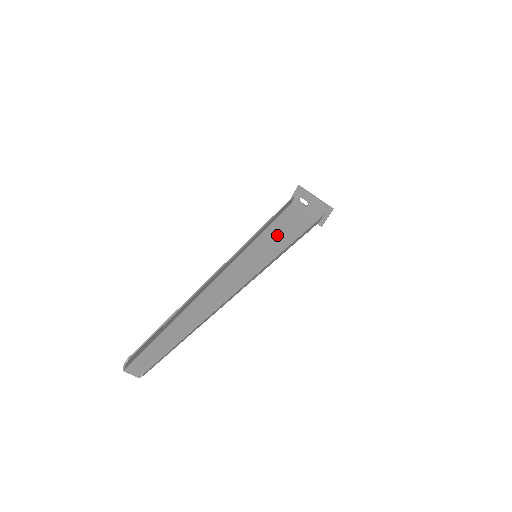
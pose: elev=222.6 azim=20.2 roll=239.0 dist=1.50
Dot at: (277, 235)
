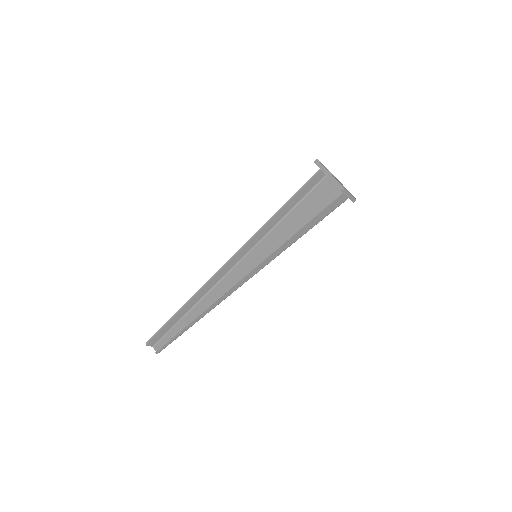
Dot at: (290, 226)
